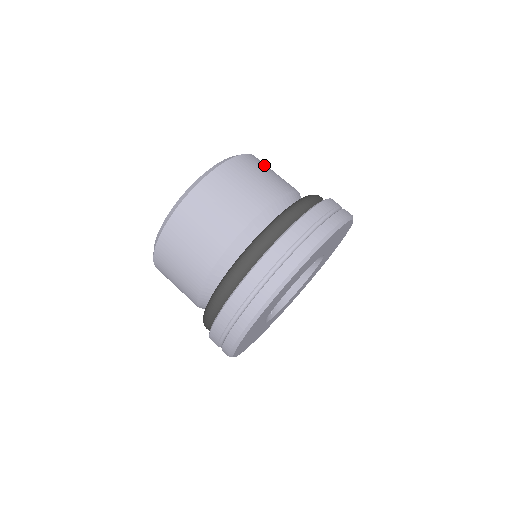
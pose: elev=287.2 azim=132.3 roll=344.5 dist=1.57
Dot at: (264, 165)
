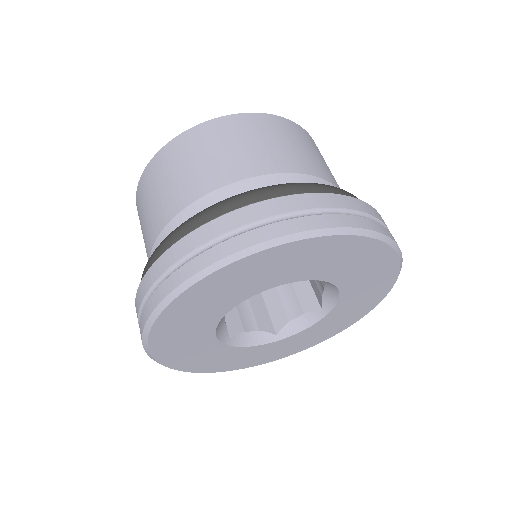
Dot at: occluded
